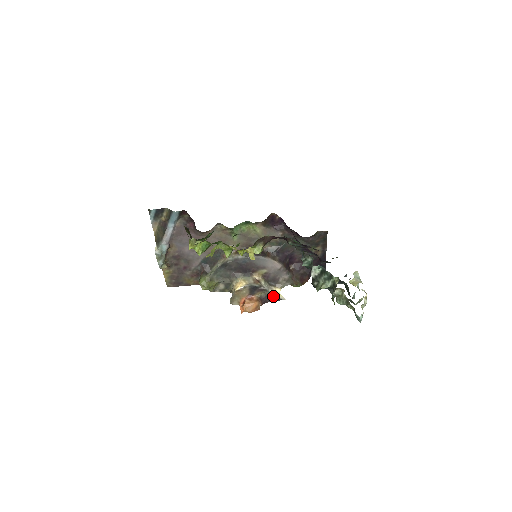
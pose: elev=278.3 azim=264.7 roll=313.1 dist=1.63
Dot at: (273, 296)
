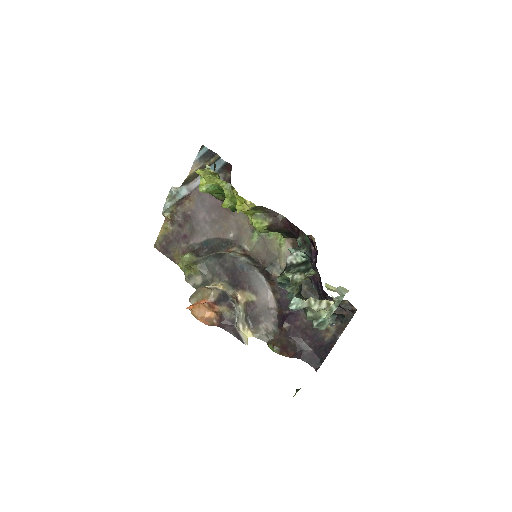
Dot at: (237, 327)
